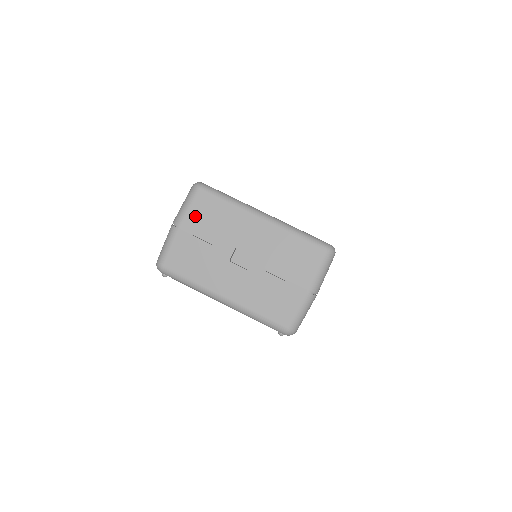
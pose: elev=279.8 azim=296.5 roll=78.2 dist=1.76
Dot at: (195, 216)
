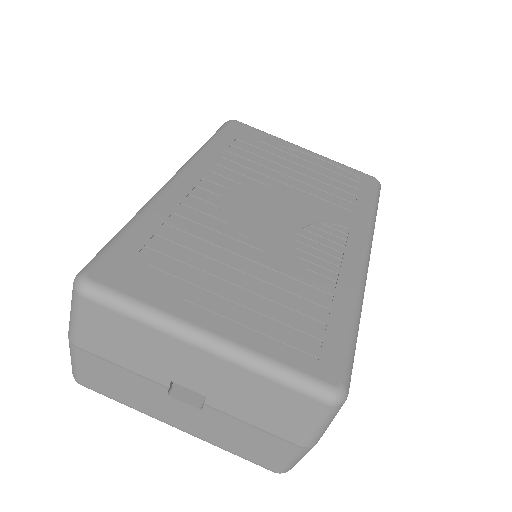
Dot at: (93, 335)
